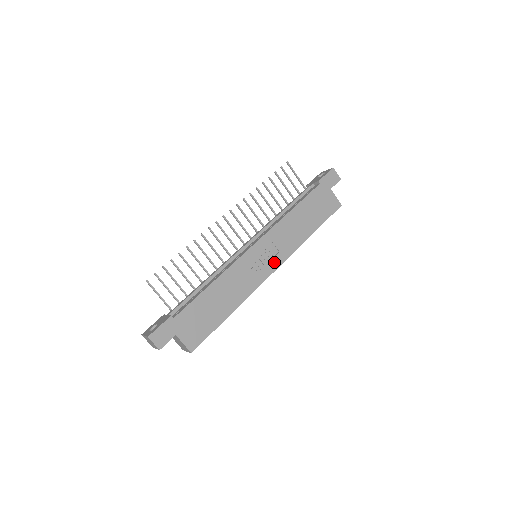
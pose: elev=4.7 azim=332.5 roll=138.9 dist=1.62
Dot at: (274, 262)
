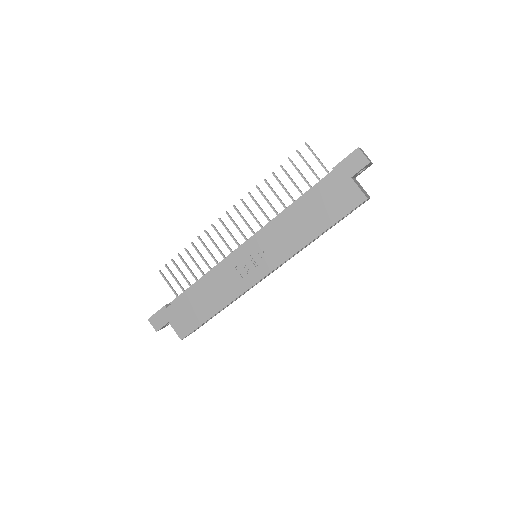
Dot at: (265, 266)
